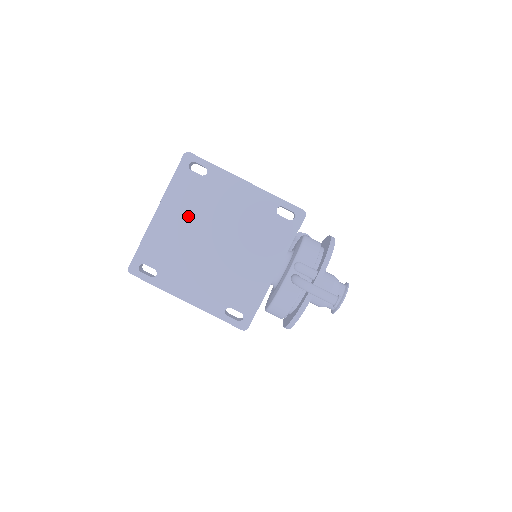
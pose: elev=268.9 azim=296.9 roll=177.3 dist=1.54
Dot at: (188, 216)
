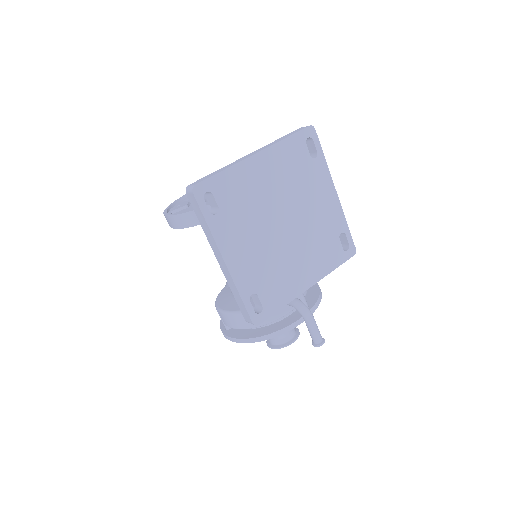
Dot at: (279, 181)
